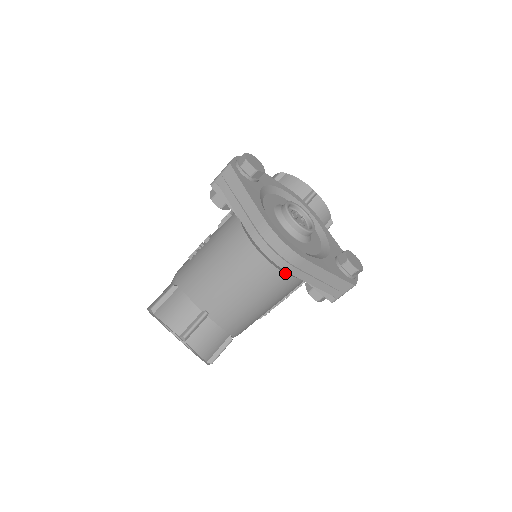
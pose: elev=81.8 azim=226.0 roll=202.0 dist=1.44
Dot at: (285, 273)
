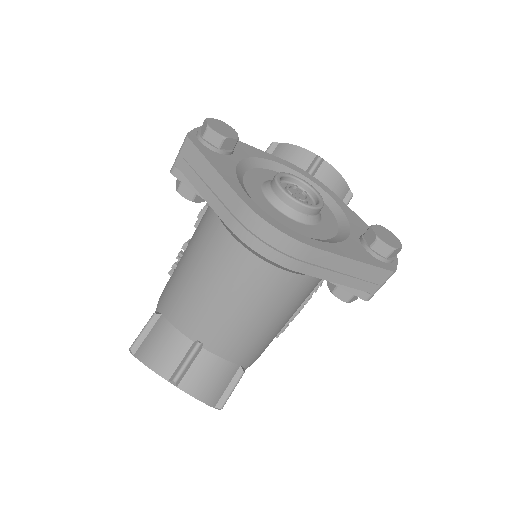
Dot at: (290, 272)
